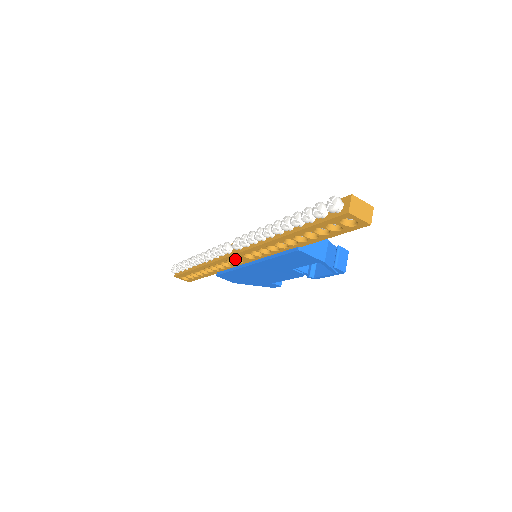
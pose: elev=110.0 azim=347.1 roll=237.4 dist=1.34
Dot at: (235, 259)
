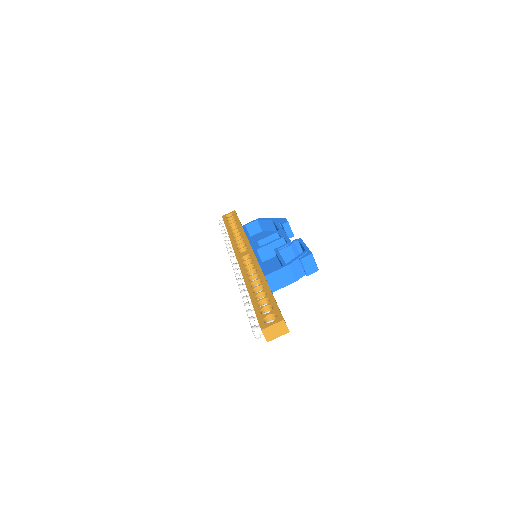
Dot at: occluded
